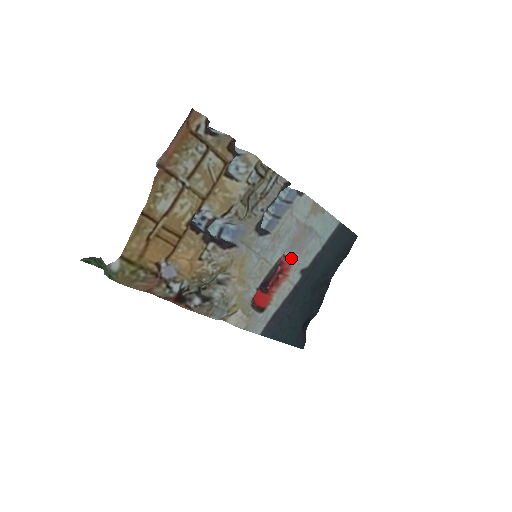
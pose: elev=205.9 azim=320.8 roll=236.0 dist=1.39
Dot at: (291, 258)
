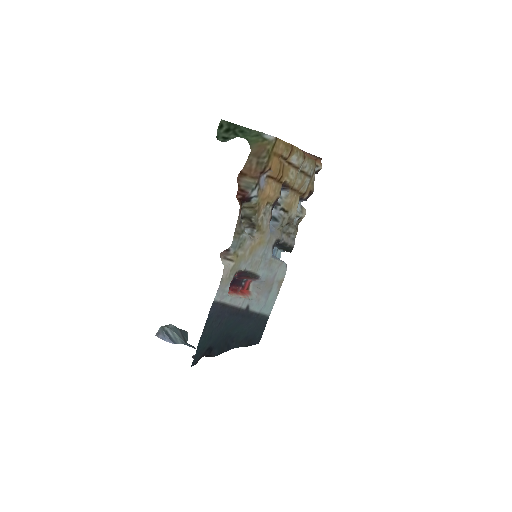
Dot at: (250, 291)
